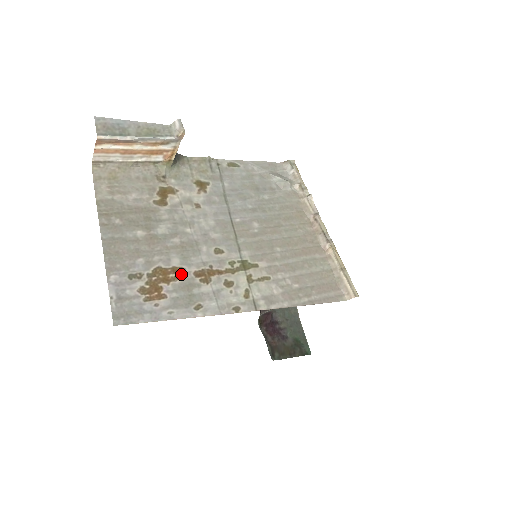
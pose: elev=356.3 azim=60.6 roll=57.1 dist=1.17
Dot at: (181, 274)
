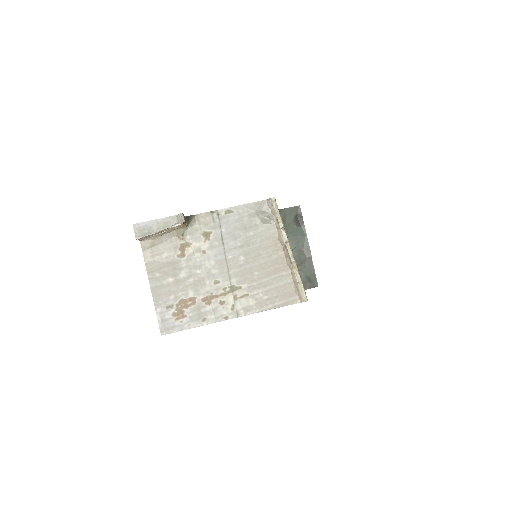
Dot at: (194, 301)
